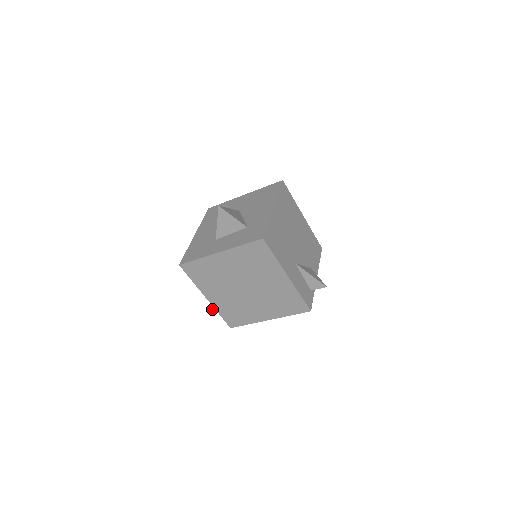
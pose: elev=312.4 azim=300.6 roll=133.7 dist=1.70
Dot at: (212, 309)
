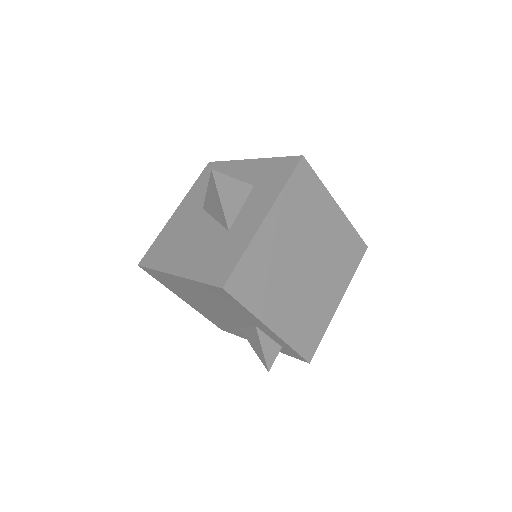
Dot at: (269, 364)
